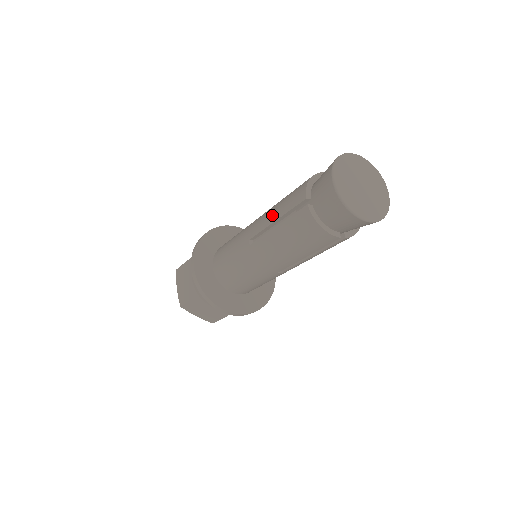
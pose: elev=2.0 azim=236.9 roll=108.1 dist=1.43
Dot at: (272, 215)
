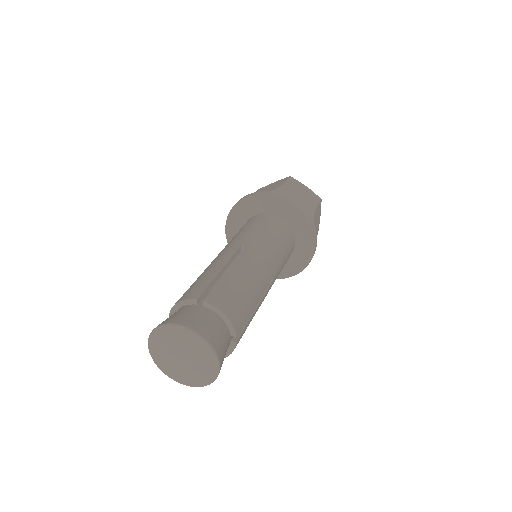
Dot at: occluded
